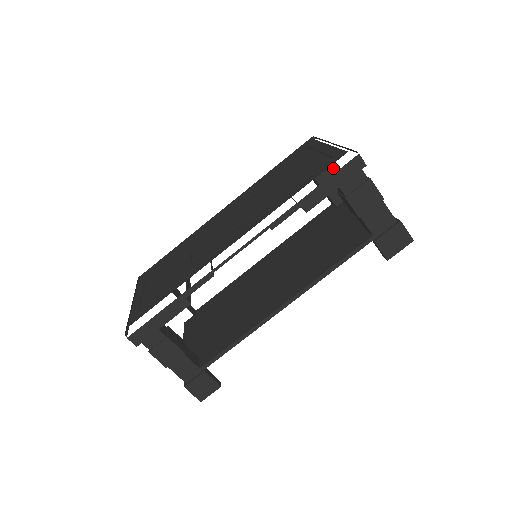
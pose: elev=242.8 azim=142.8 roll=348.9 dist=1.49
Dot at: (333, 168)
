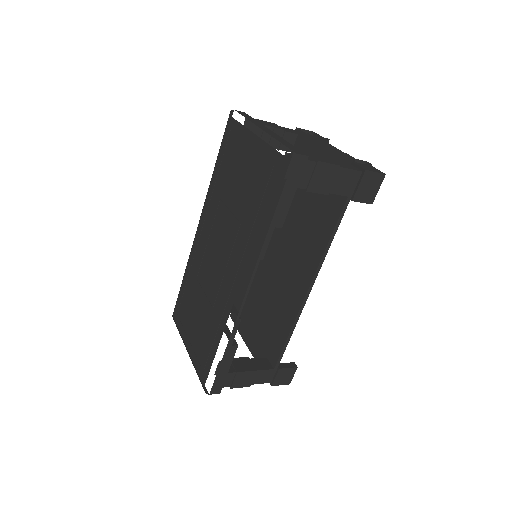
Dot at: (267, 122)
